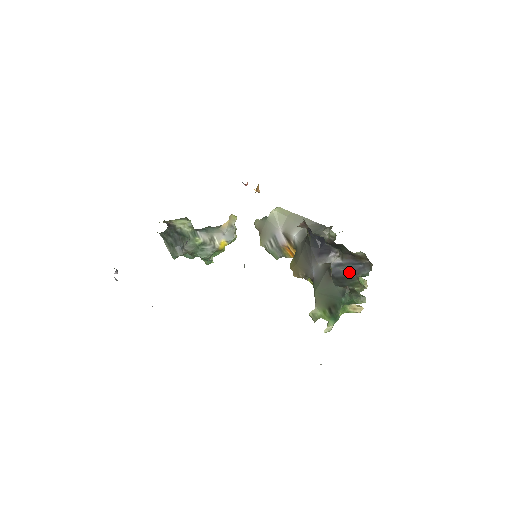
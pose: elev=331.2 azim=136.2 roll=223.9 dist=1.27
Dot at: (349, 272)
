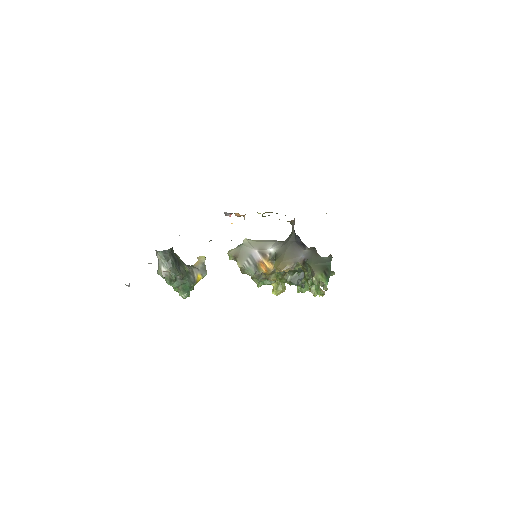
Dot at: occluded
